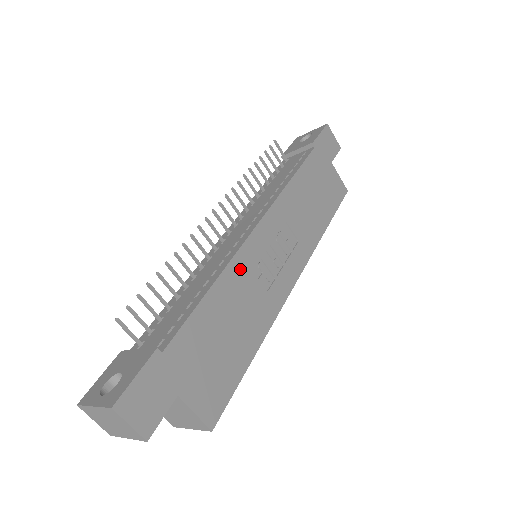
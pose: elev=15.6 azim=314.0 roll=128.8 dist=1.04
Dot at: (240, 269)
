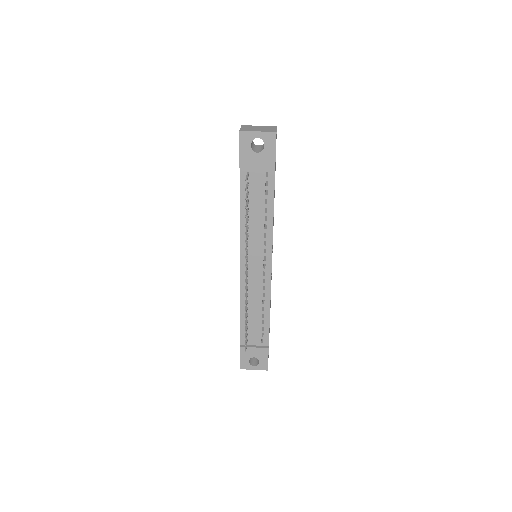
Dot at: occluded
